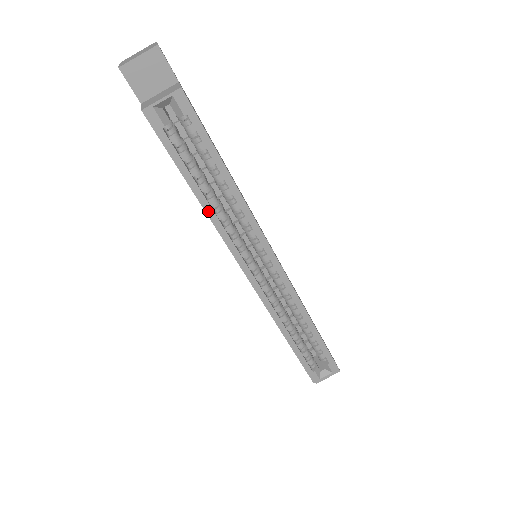
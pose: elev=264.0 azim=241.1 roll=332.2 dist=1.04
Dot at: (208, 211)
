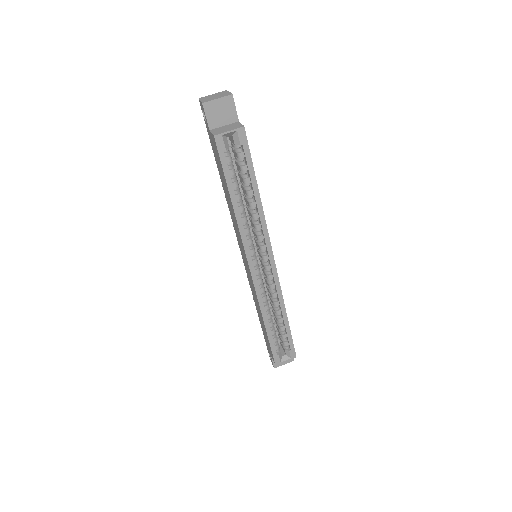
Dot at: (237, 215)
